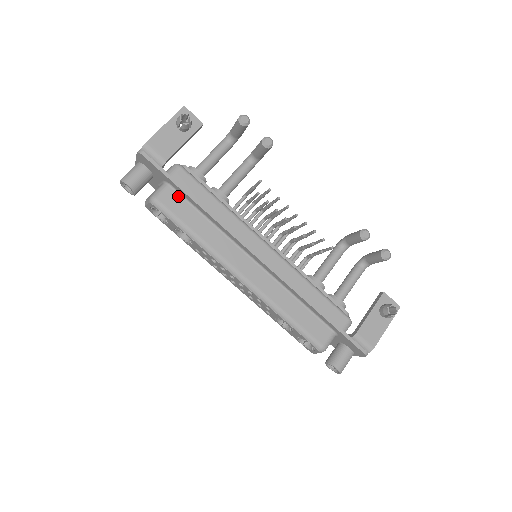
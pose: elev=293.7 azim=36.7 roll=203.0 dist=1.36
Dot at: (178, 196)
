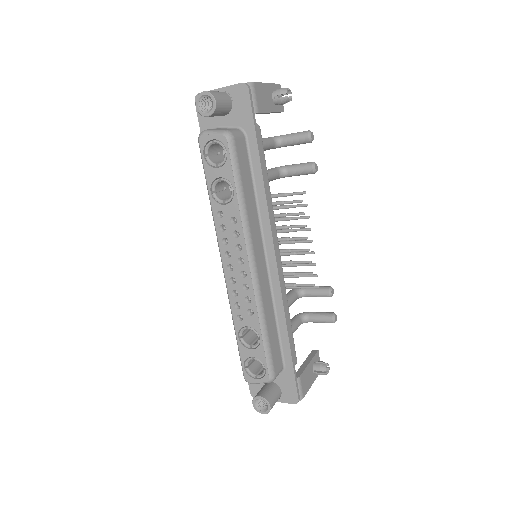
Dot at: (246, 151)
